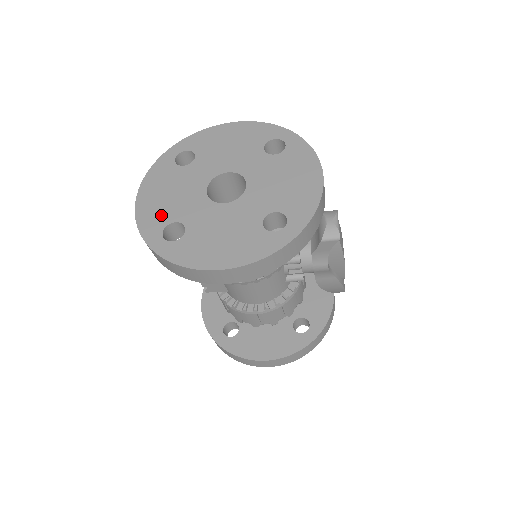
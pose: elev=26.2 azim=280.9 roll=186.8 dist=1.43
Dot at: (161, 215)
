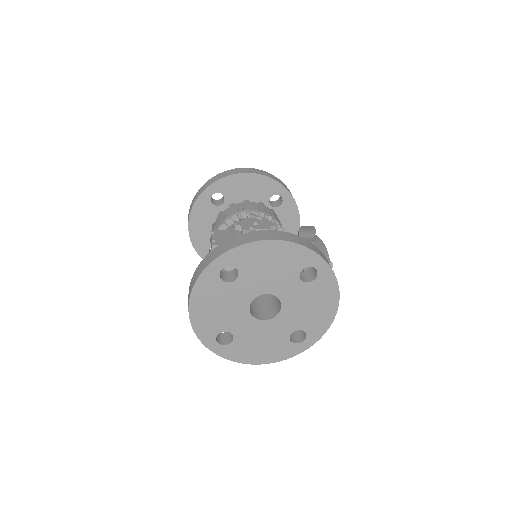
Dot at: (213, 325)
